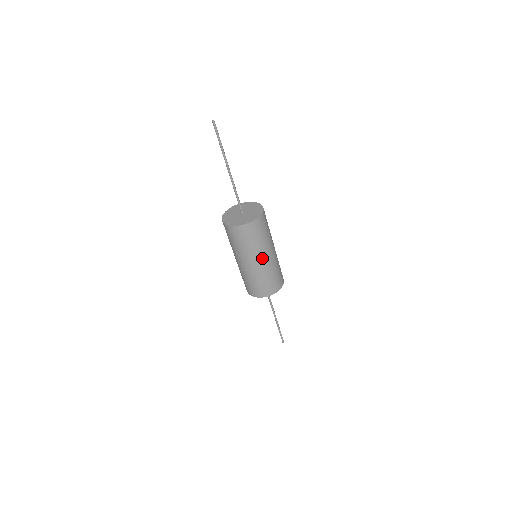
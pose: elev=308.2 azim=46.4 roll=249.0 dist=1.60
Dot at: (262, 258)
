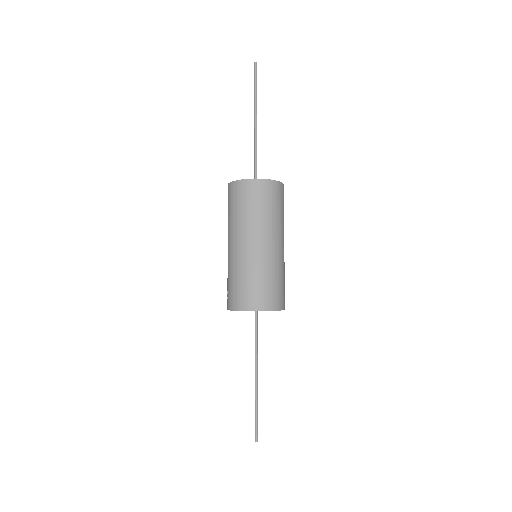
Dot at: (255, 240)
